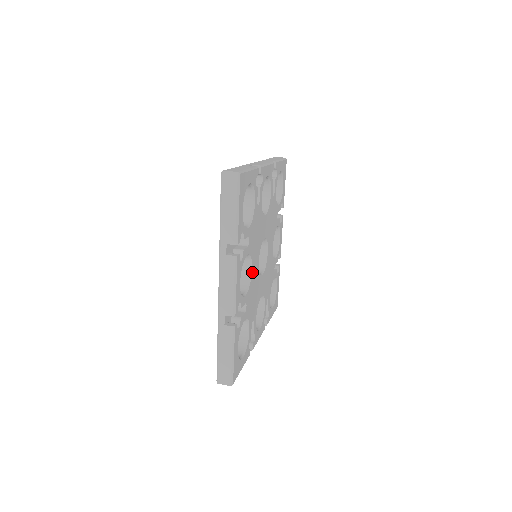
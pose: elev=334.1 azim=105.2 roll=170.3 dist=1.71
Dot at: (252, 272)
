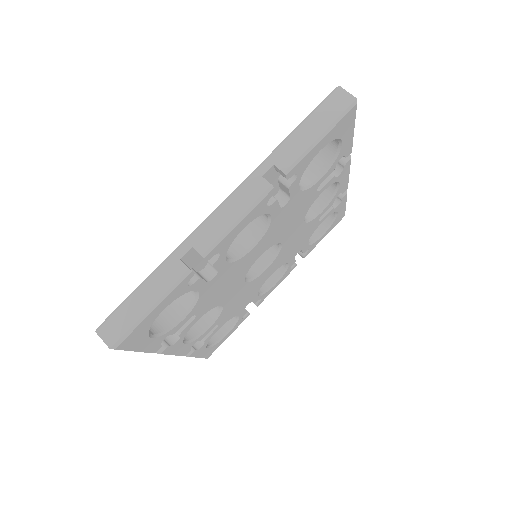
Dot at: (224, 304)
